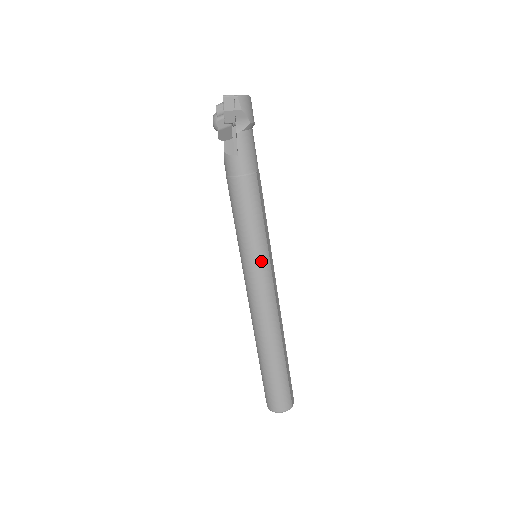
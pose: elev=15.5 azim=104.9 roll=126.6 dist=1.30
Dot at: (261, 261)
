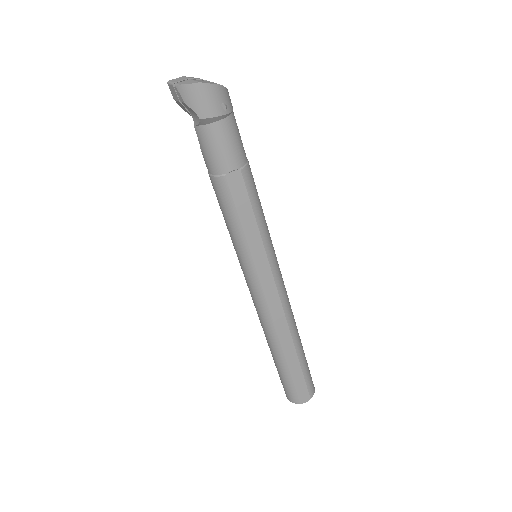
Dot at: (245, 267)
